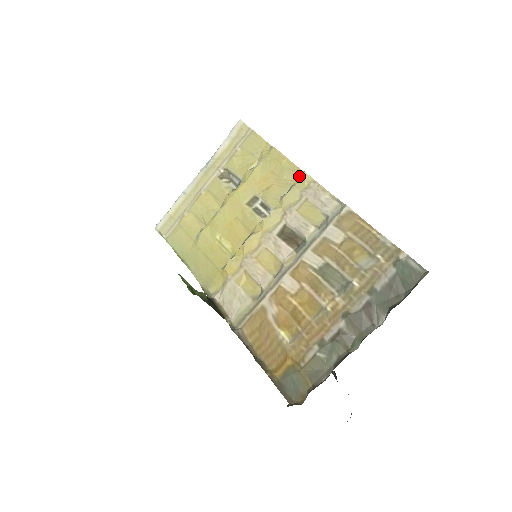
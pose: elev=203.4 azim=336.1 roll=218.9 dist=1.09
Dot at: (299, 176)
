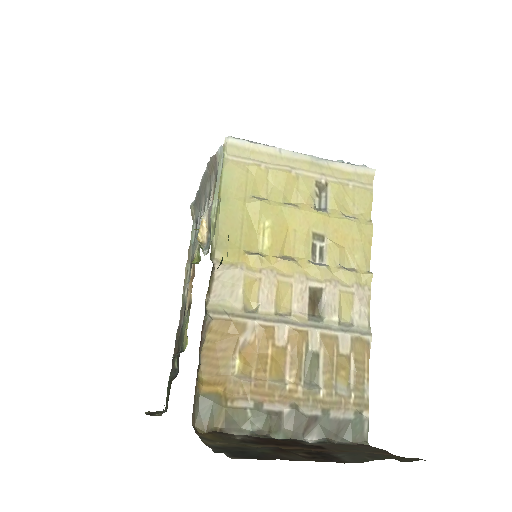
Dot at: (365, 270)
